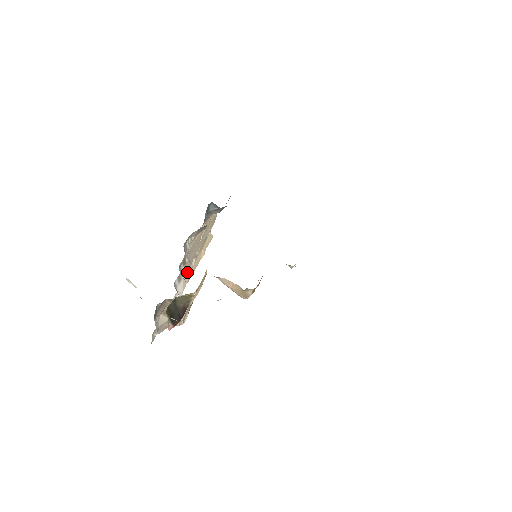
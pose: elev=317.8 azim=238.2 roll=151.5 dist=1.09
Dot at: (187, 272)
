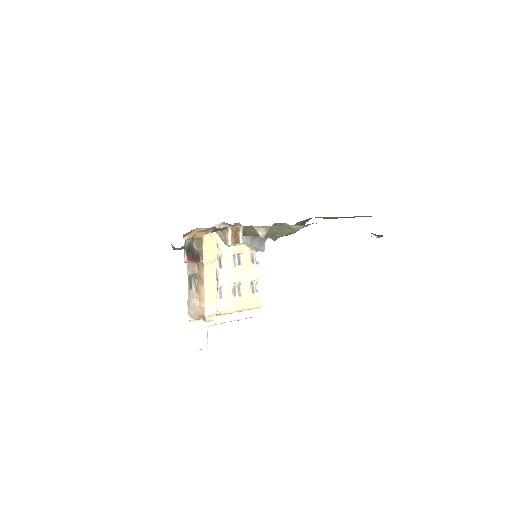
Dot at: (229, 299)
